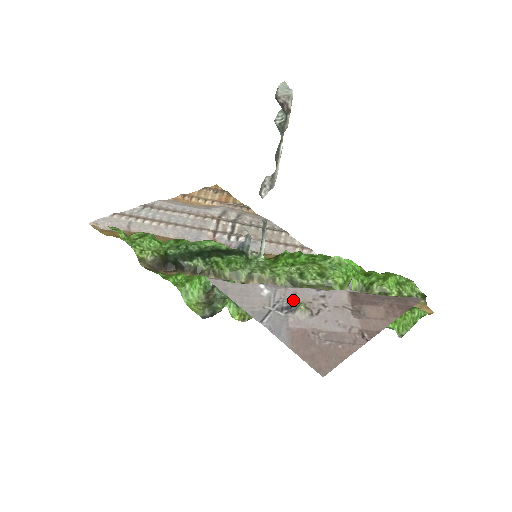
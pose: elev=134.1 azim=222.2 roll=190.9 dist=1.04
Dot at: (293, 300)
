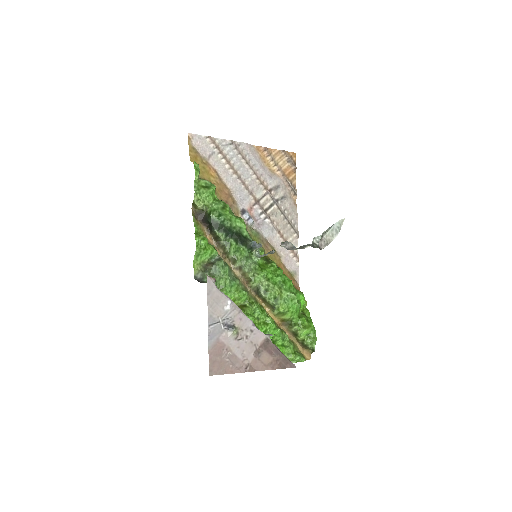
Dot at: (236, 323)
